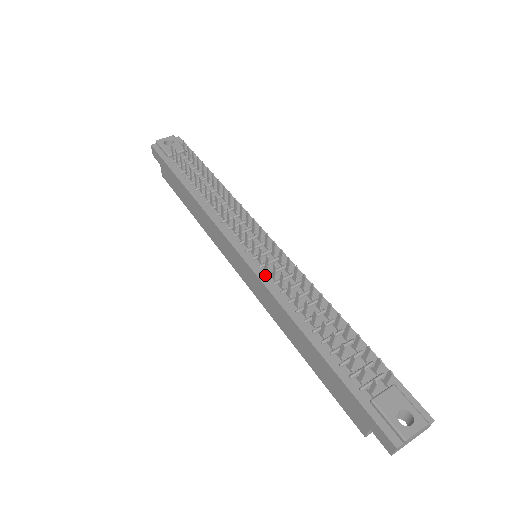
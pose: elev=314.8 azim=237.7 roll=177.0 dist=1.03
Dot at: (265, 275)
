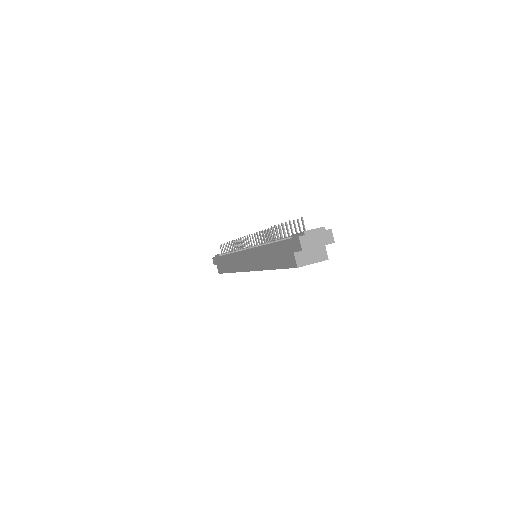
Dot at: (253, 247)
